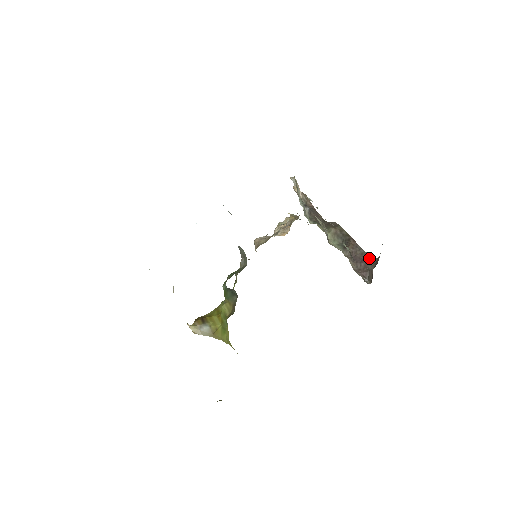
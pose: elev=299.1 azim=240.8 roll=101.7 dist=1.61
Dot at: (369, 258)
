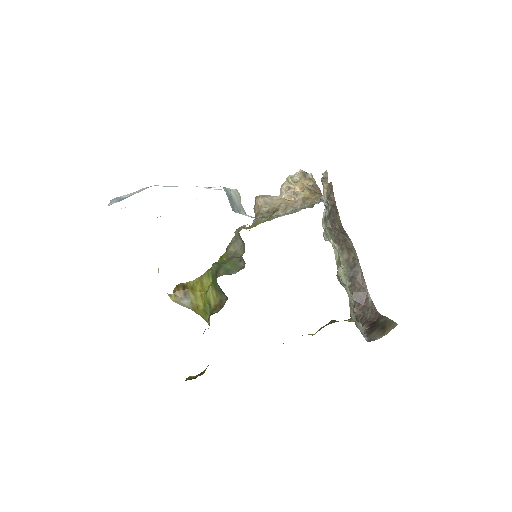
Dot at: (370, 304)
